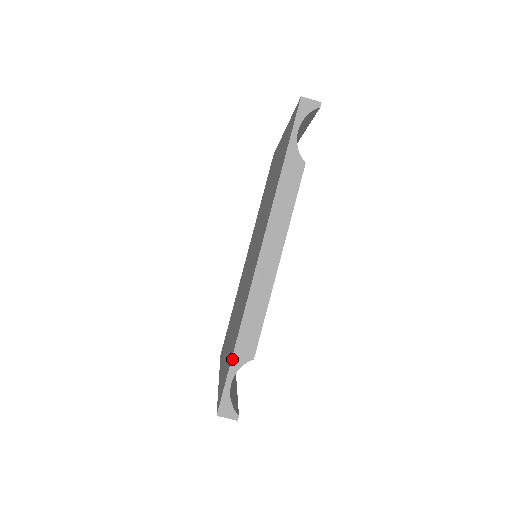
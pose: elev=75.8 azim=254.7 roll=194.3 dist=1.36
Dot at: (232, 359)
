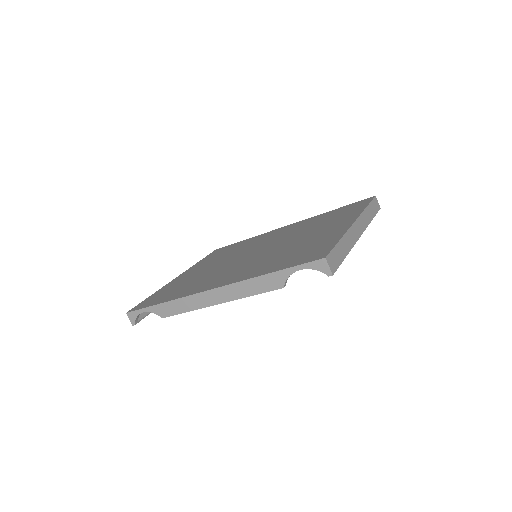
Dot at: (153, 306)
